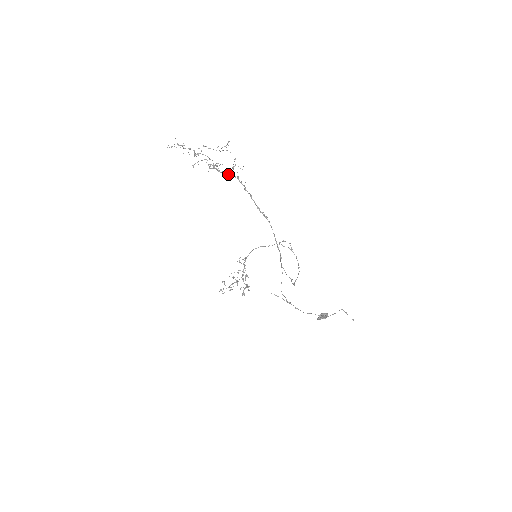
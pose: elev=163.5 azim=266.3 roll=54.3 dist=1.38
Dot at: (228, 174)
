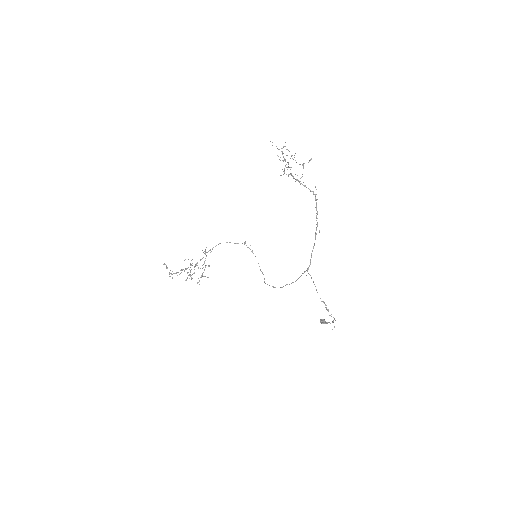
Dot at: (310, 190)
